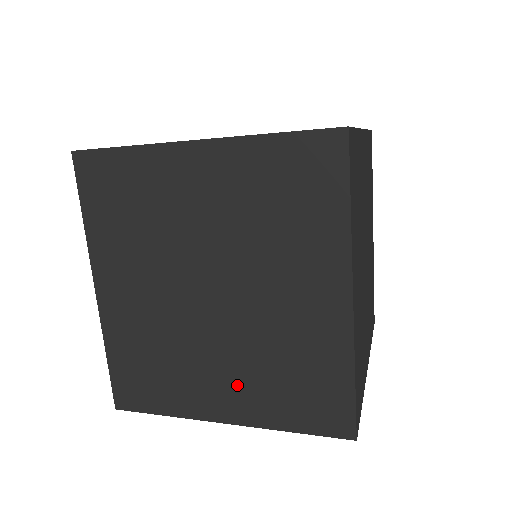
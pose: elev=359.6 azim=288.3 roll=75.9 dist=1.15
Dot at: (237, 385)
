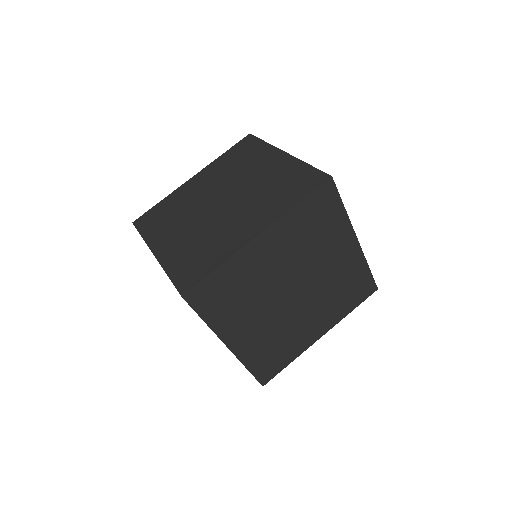
Dot at: occluded
